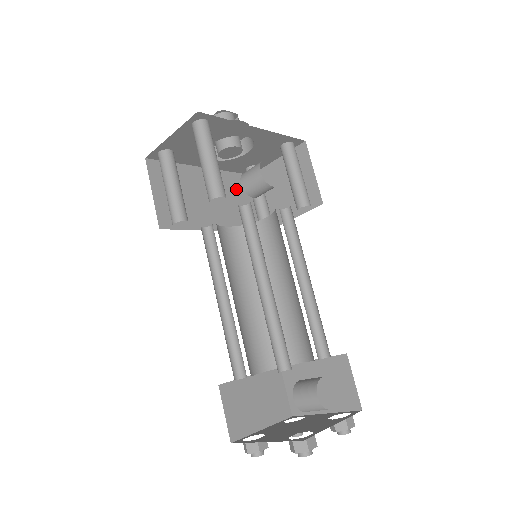
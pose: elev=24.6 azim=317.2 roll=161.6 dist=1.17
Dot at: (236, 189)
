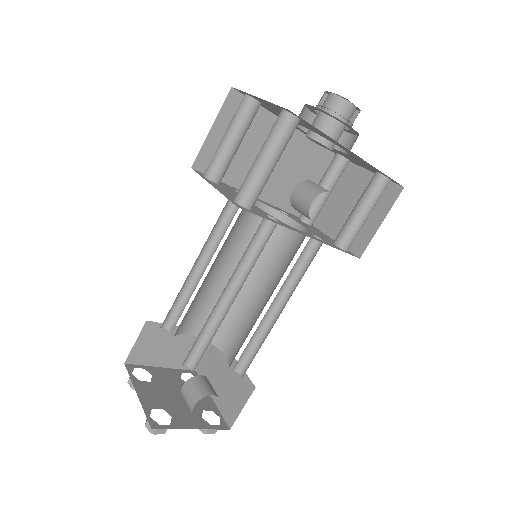
Dot at: (311, 164)
